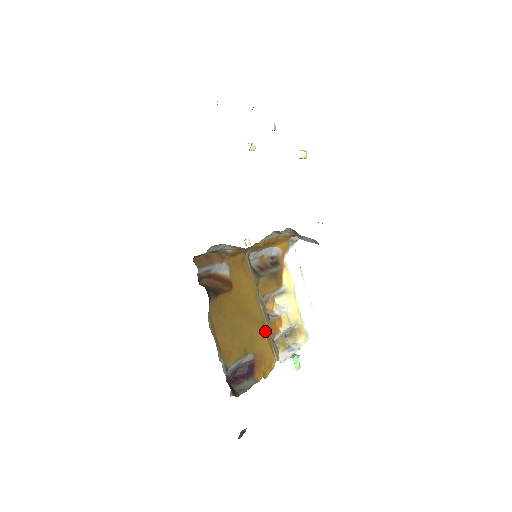
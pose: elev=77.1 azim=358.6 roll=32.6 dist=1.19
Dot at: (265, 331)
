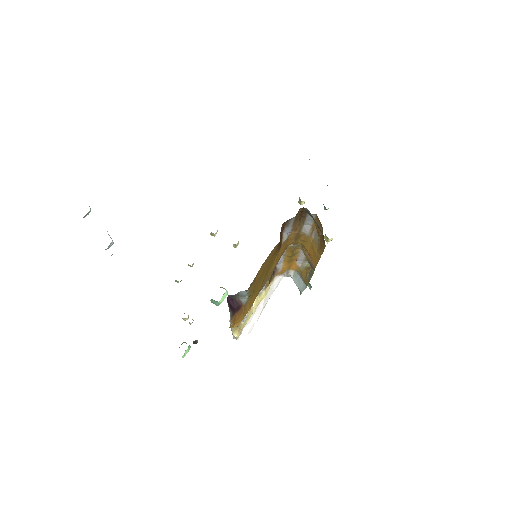
Dot at: occluded
